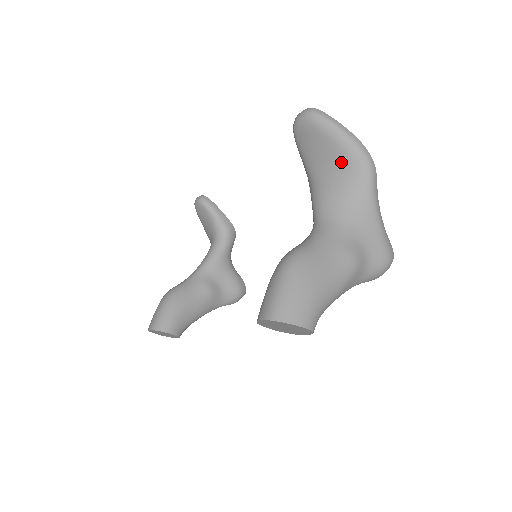
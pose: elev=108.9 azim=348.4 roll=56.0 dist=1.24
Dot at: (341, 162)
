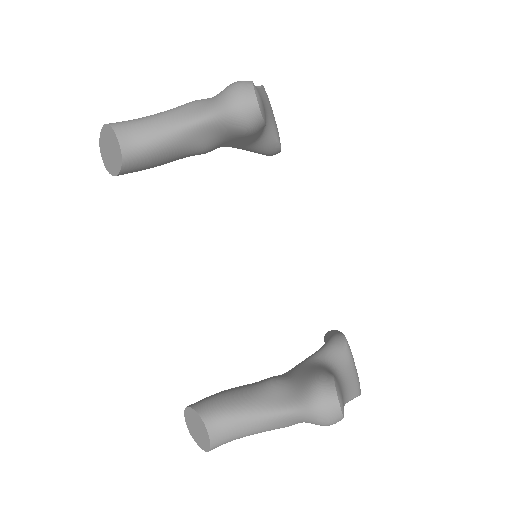
Dot at: occluded
